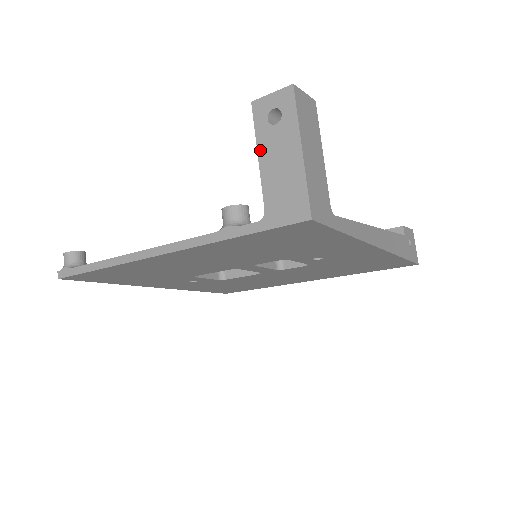
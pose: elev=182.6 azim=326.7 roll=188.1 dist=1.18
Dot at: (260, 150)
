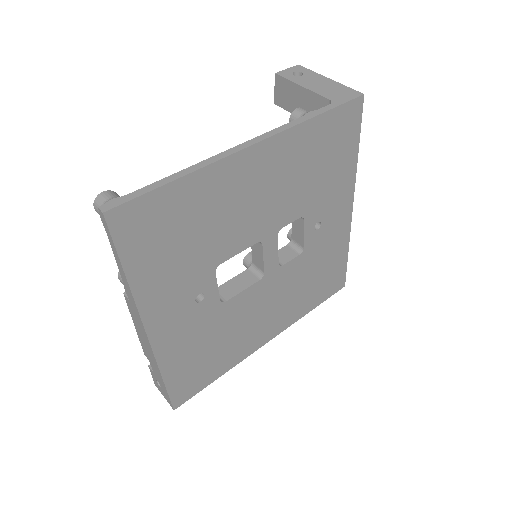
Dot at: (301, 84)
